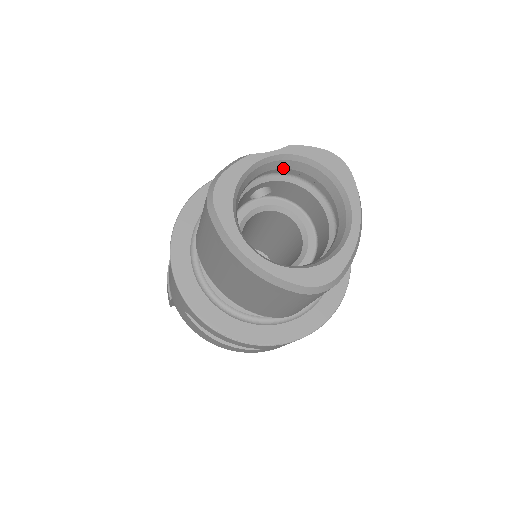
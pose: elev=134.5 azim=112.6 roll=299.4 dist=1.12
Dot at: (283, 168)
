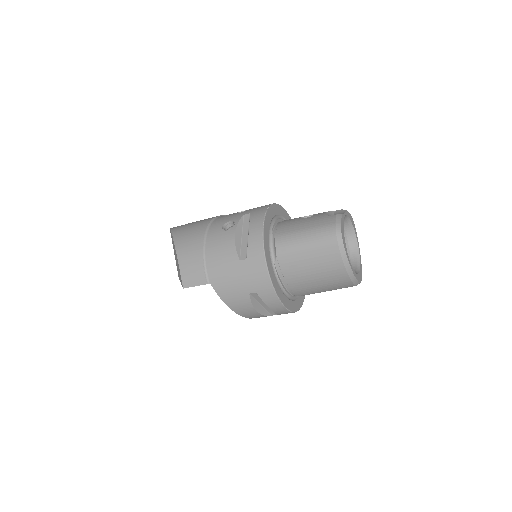
Dot at: occluded
